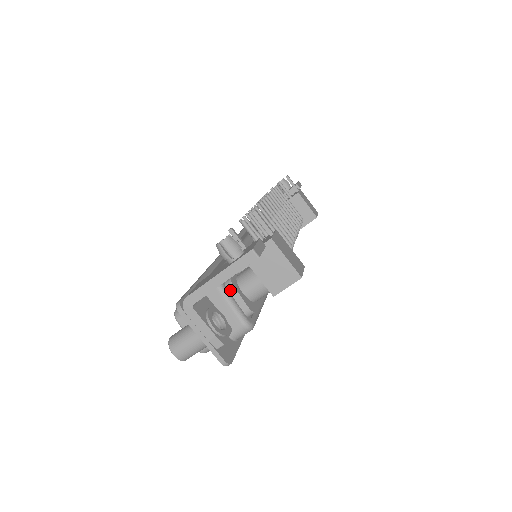
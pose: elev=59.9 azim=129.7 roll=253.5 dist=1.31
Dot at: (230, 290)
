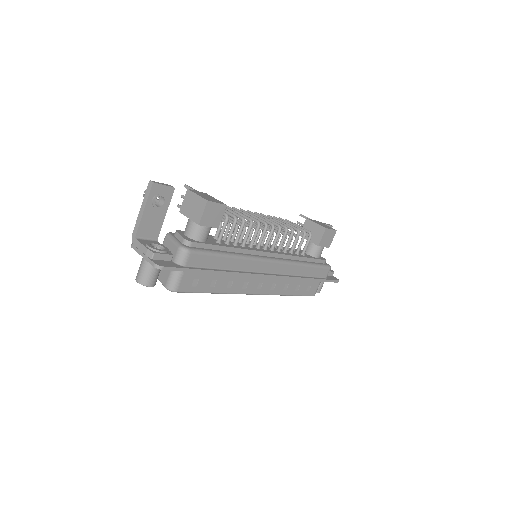
Dot at: (175, 236)
